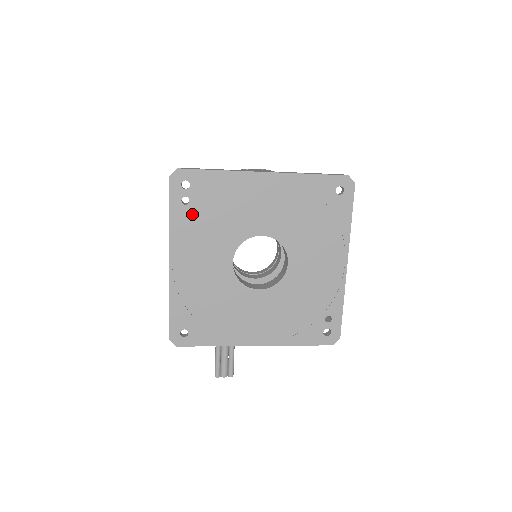
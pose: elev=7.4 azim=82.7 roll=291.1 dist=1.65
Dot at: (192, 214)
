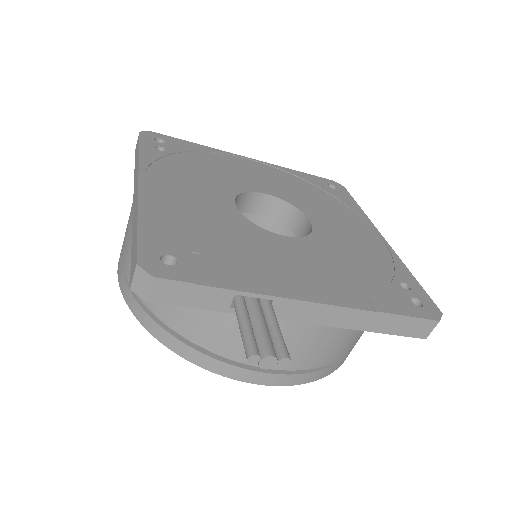
Dot at: (170, 159)
